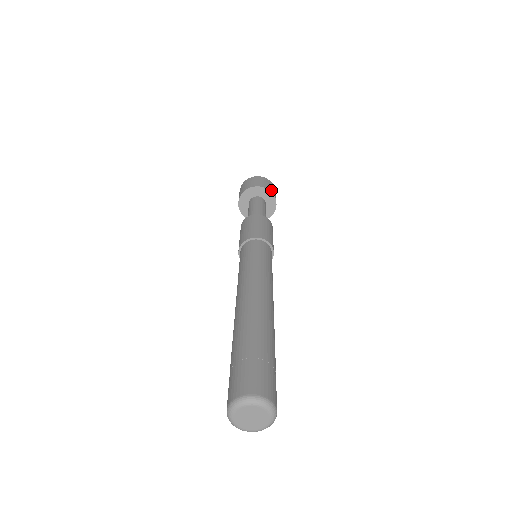
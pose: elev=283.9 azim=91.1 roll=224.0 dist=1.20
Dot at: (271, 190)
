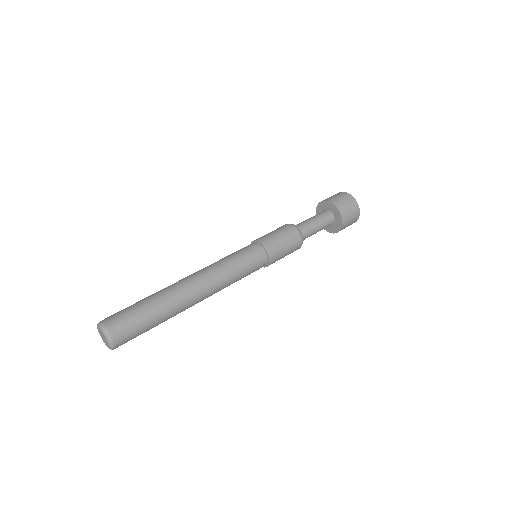
Dot at: (345, 216)
